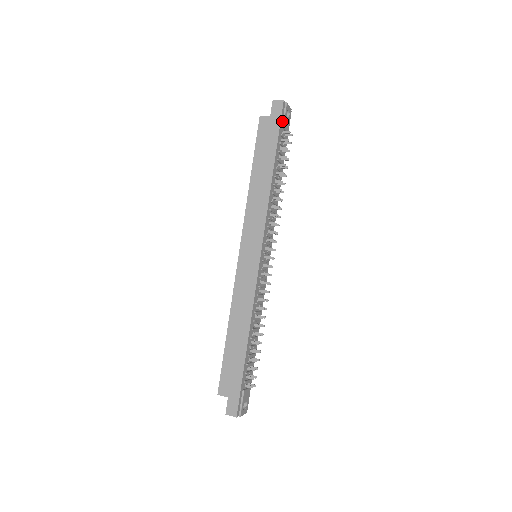
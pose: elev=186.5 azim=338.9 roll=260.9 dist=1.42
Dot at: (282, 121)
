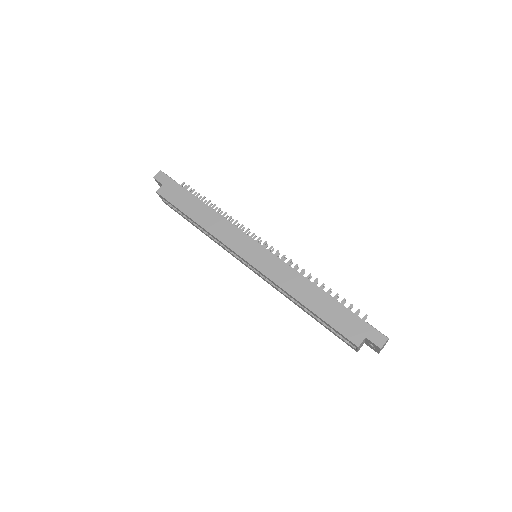
Dot at: occluded
